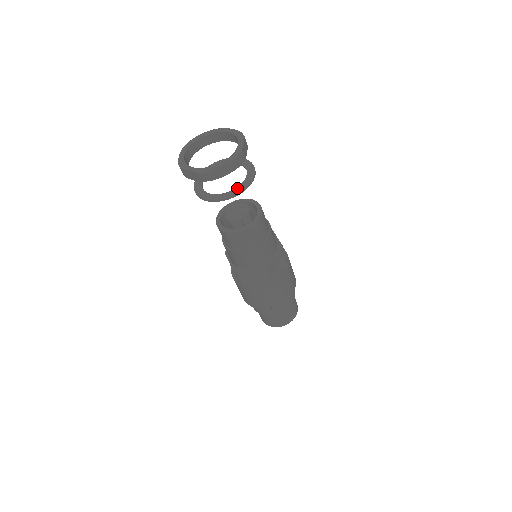
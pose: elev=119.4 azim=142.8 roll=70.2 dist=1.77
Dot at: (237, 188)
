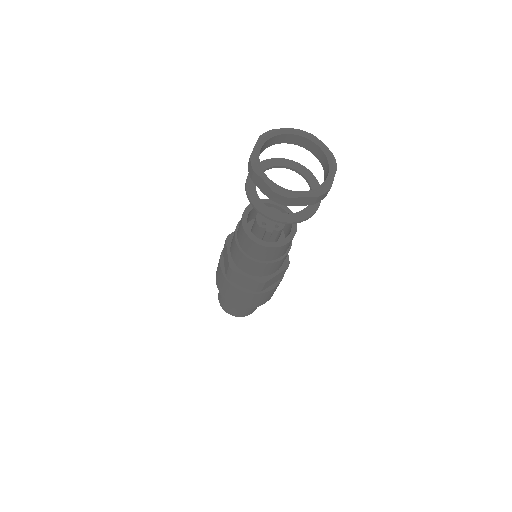
Dot at: (296, 214)
